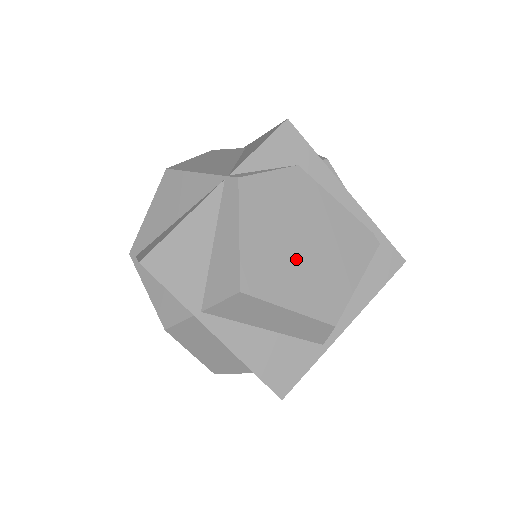
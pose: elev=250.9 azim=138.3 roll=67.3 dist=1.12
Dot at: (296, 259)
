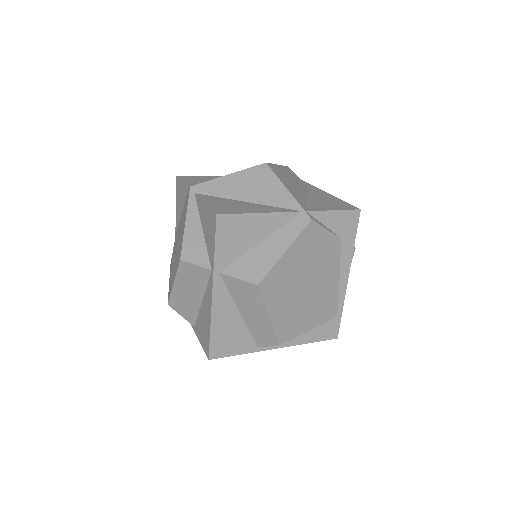
Dot at: (296, 291)
